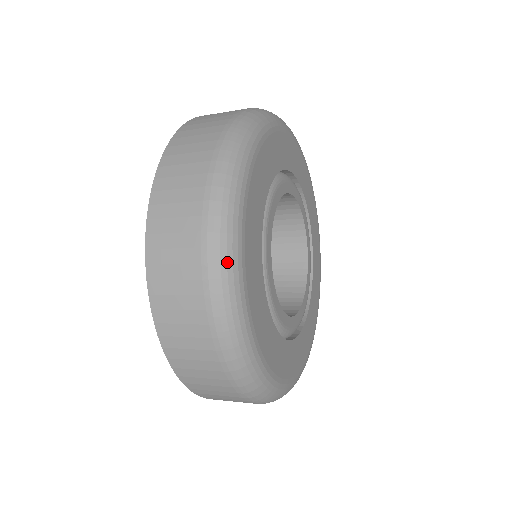
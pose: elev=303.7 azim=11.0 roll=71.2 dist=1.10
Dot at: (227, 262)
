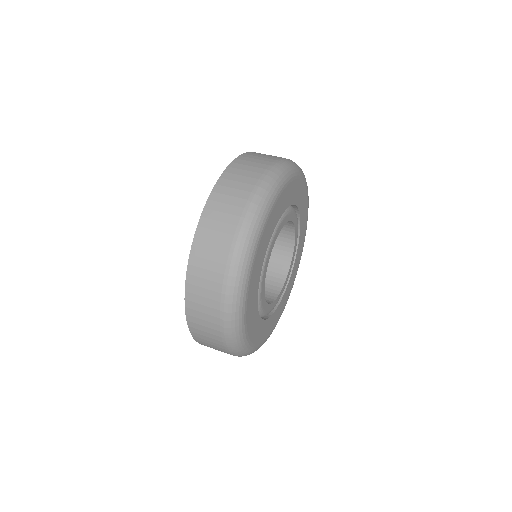
Dot at: (259, 214)
